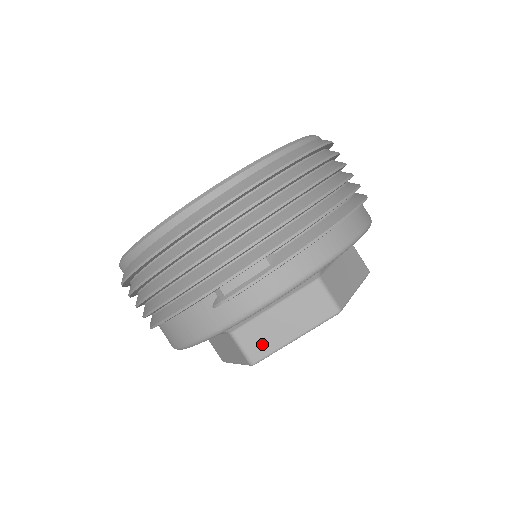
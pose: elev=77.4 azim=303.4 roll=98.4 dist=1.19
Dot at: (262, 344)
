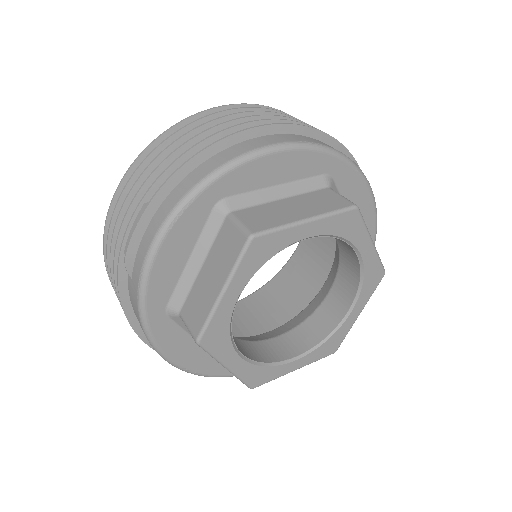
Dot at: (199, 313)
